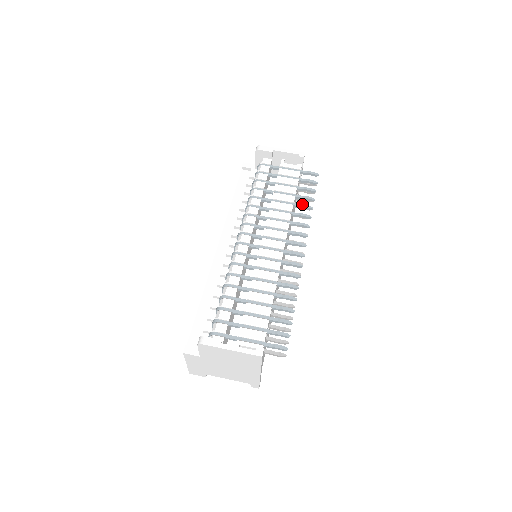
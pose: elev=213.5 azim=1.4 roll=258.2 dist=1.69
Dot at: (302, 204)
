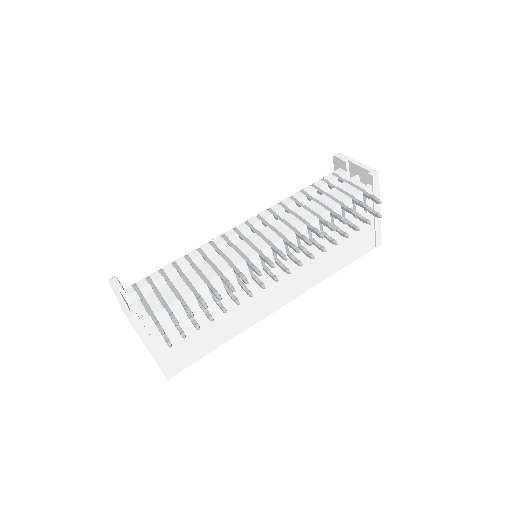
Dot at: (327, 221)
